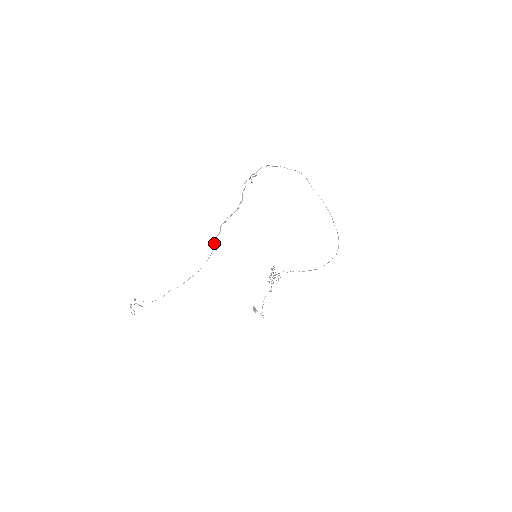
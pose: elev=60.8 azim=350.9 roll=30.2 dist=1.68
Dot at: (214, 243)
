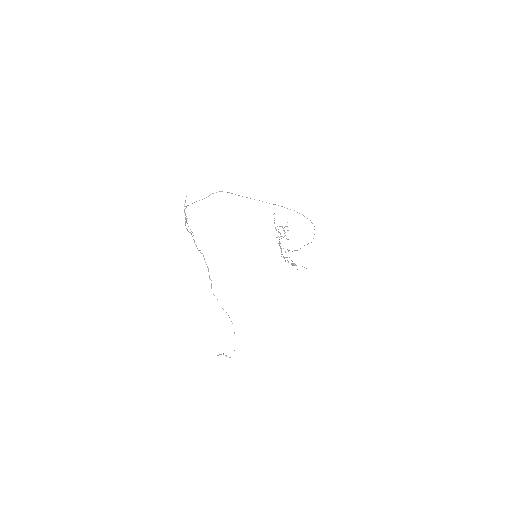
Dot at: occluded
